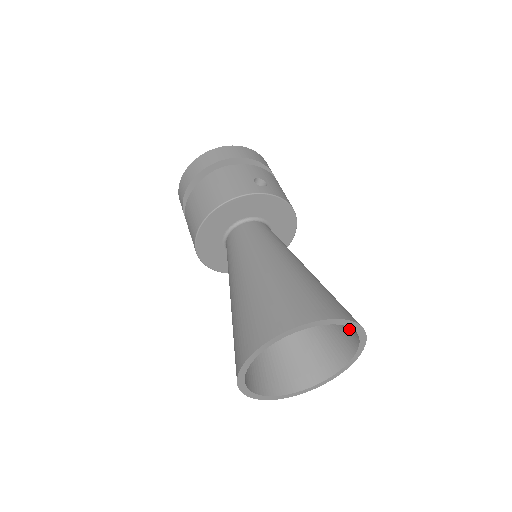
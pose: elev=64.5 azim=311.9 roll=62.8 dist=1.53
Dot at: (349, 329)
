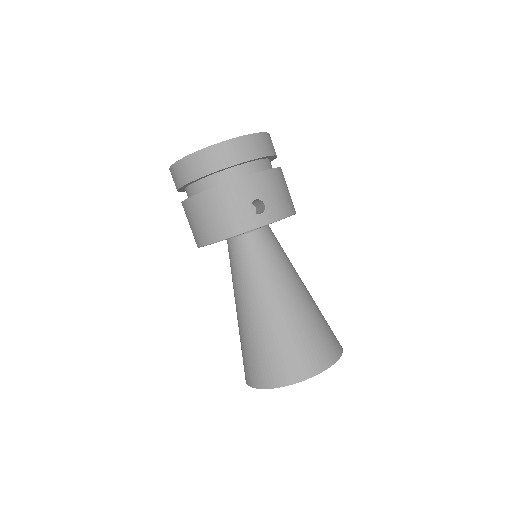
Dot at: occluded
